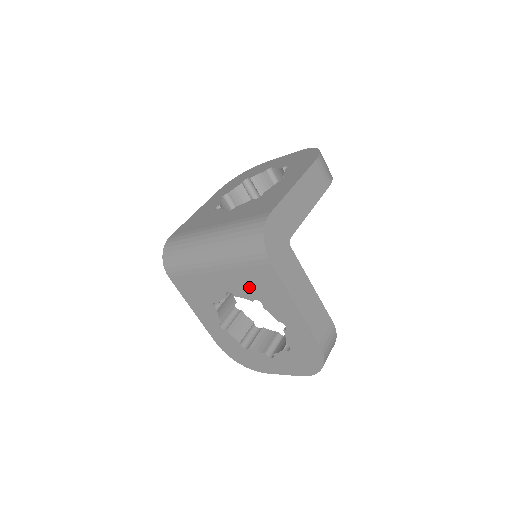
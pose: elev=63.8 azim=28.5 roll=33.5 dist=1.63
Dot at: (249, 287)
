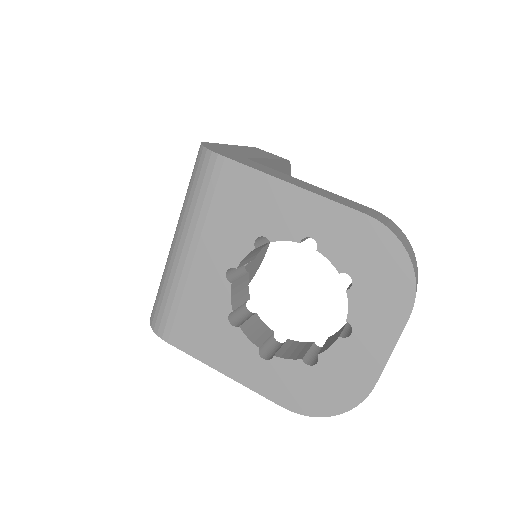
Dot at: (235, 228)
